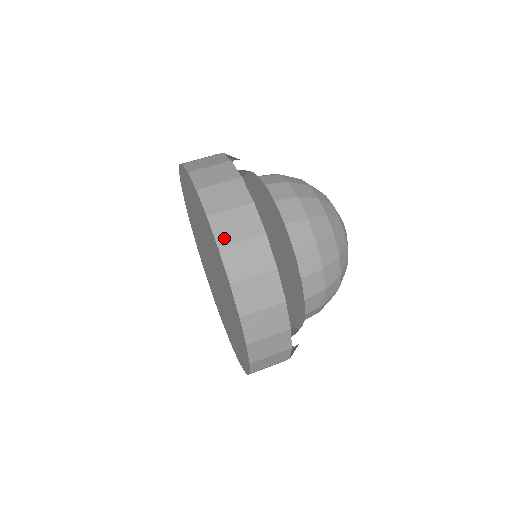
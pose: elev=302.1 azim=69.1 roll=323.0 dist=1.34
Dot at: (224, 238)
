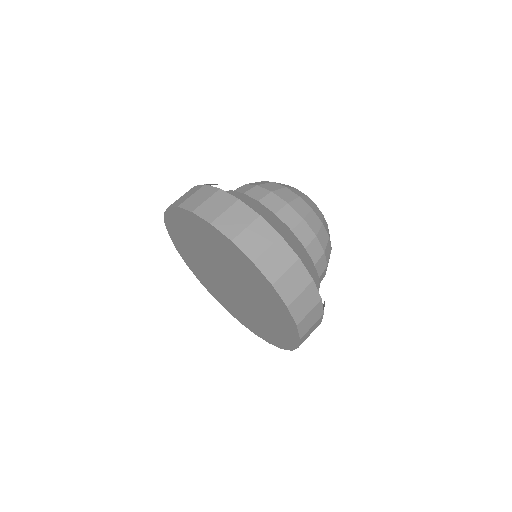
Dot at: (299, 316)
